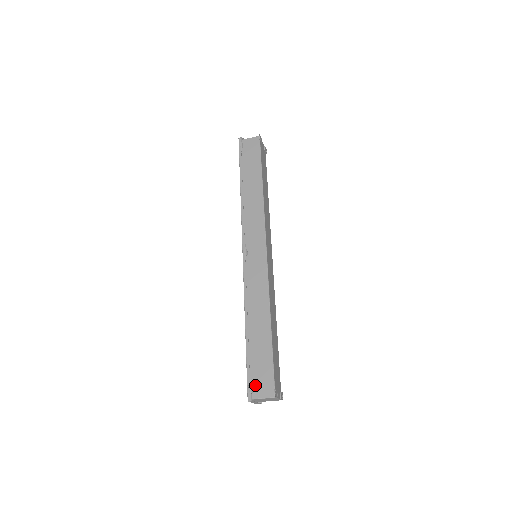
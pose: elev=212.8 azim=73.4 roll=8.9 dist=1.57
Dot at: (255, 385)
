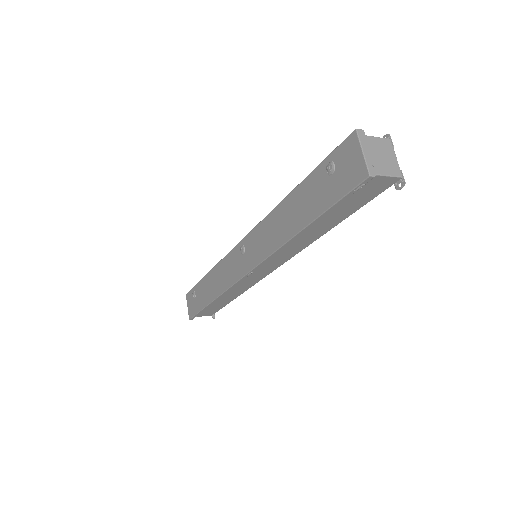
Dot at: (200, 314)
